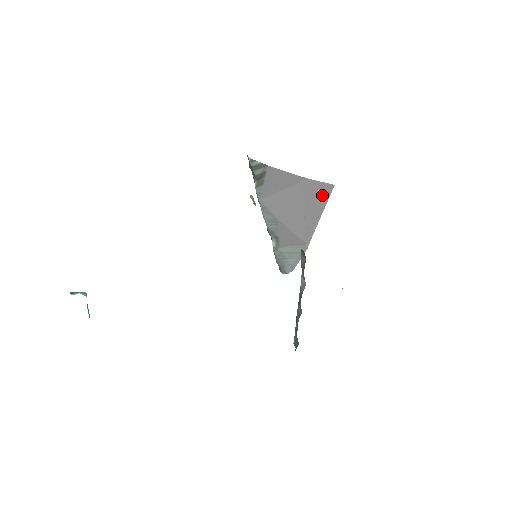
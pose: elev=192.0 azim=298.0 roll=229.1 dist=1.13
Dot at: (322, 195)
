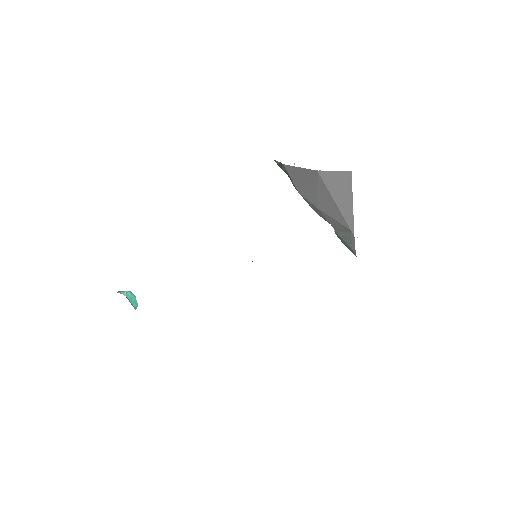
Dot at: (343, 183)
